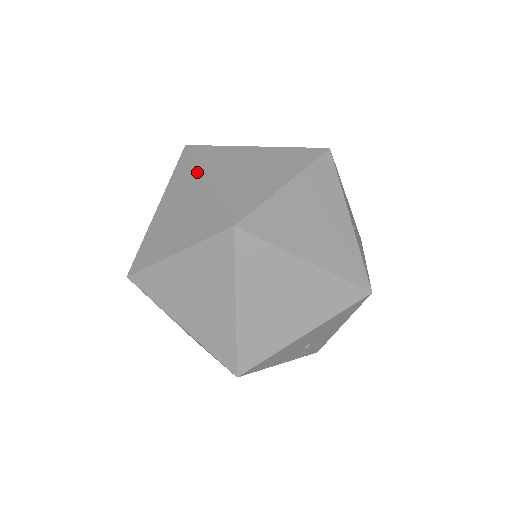
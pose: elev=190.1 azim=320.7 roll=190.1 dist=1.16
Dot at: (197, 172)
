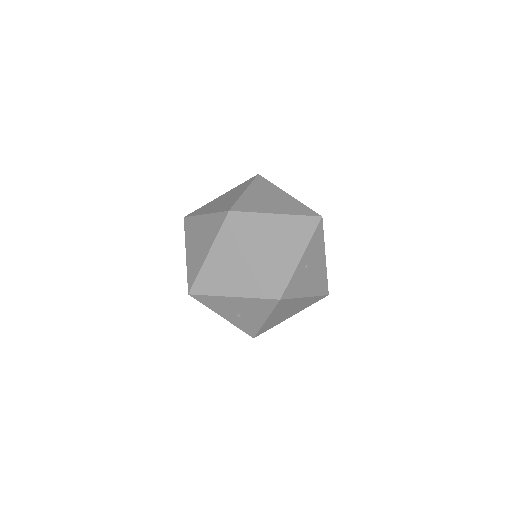
Dot at: (247, 186)
